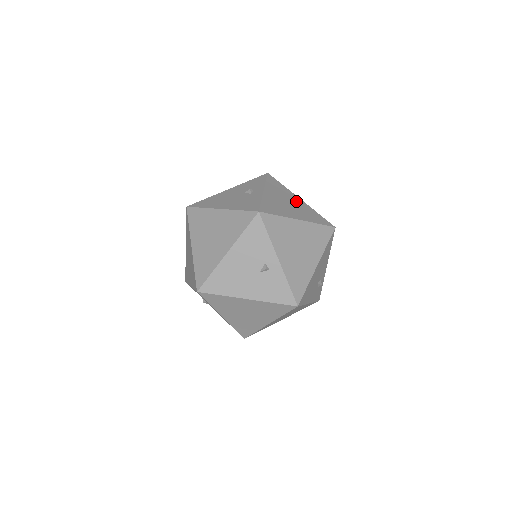
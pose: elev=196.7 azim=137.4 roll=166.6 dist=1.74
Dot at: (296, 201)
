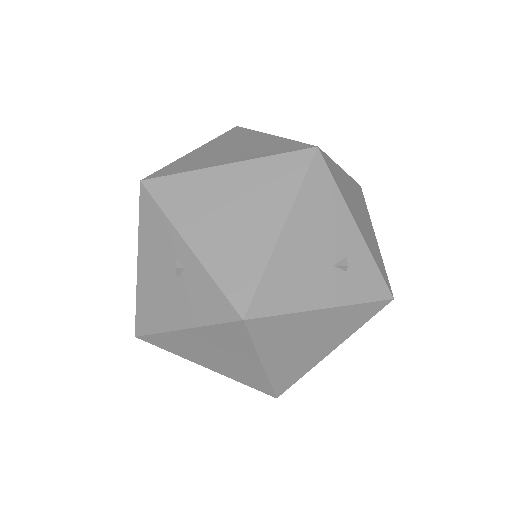
Dot at: (255, 141)
